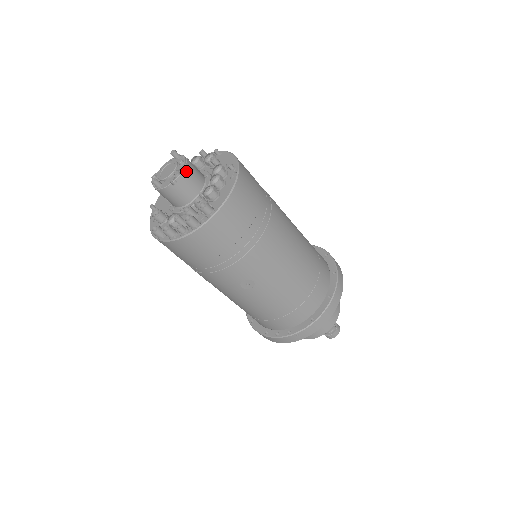
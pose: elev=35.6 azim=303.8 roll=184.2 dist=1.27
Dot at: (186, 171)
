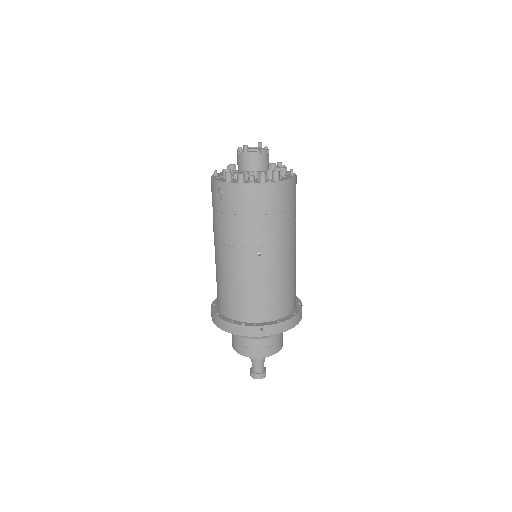
Dot at: (268, 153)
